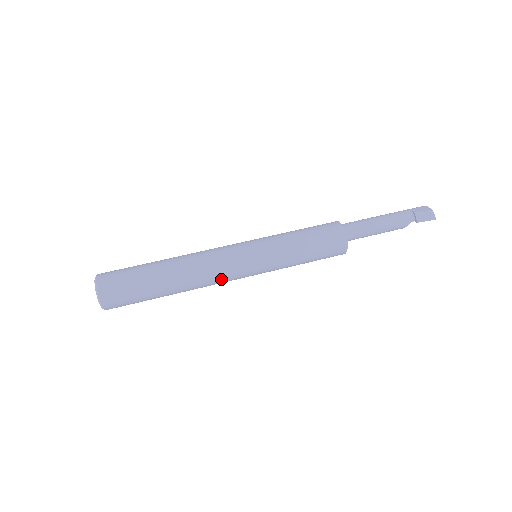
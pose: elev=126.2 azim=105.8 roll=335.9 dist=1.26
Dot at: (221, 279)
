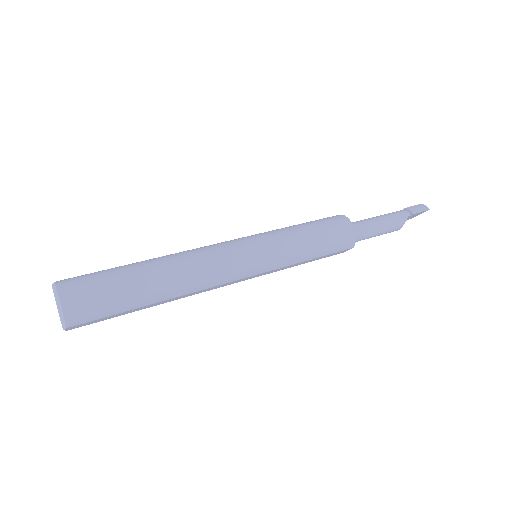
Dot at: (220, 269)
